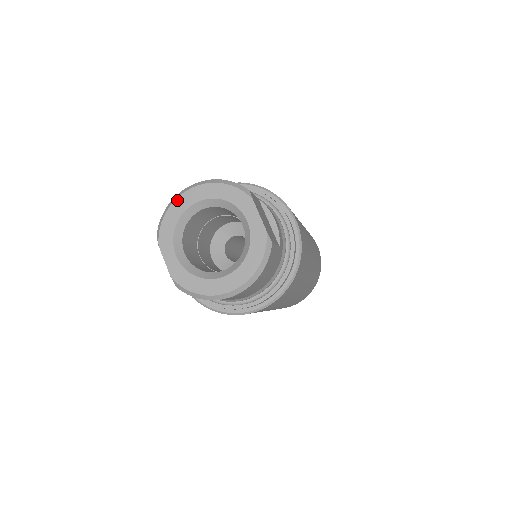
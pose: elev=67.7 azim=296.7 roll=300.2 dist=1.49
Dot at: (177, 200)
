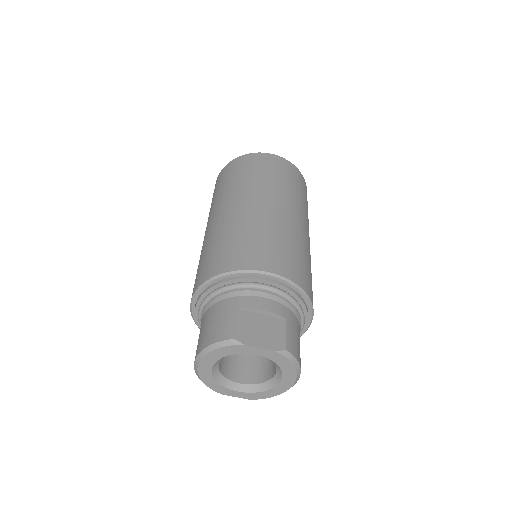
Dot at: (199, 374)
